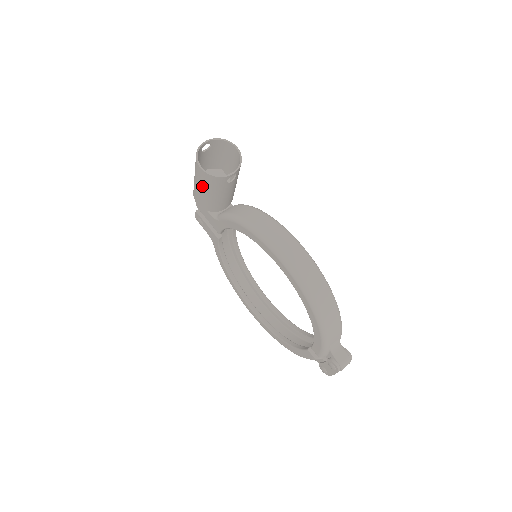
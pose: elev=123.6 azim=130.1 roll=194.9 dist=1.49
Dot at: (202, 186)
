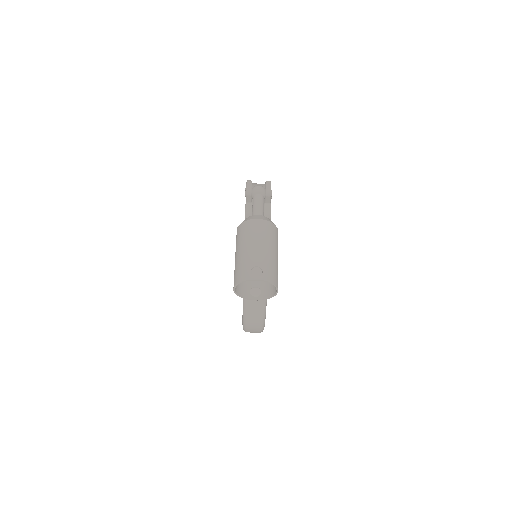
Dot at: occluded
